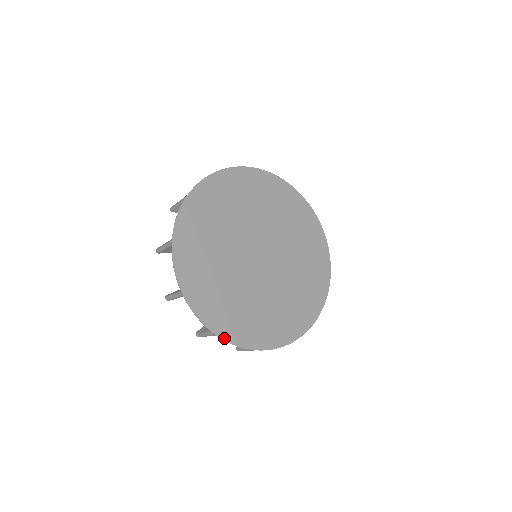
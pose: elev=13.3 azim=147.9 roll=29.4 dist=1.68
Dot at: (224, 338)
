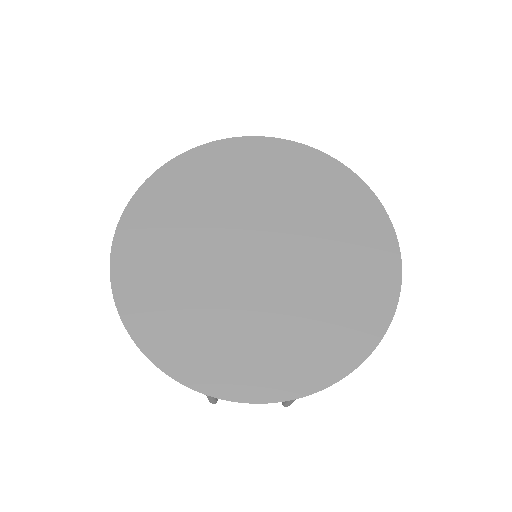
Dot at: (308, 392)
